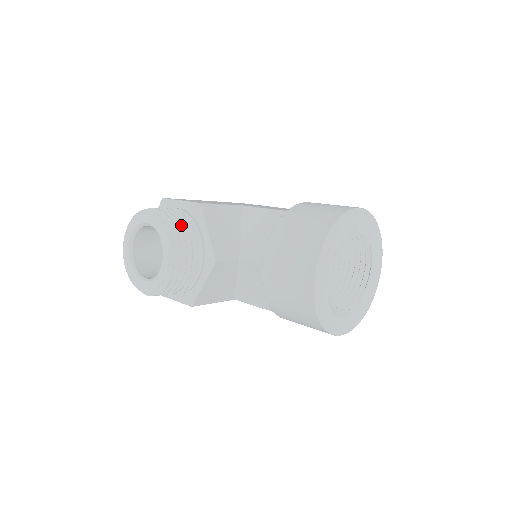
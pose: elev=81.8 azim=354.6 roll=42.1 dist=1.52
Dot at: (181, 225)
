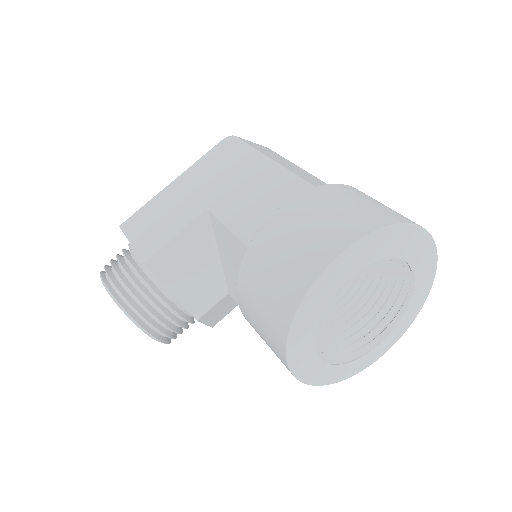
Dot at: (141, 293)
